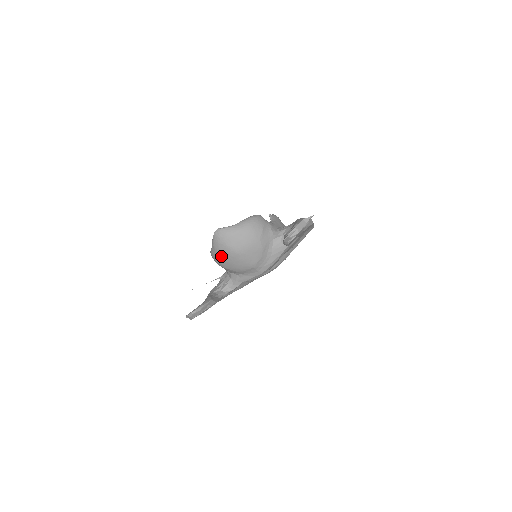
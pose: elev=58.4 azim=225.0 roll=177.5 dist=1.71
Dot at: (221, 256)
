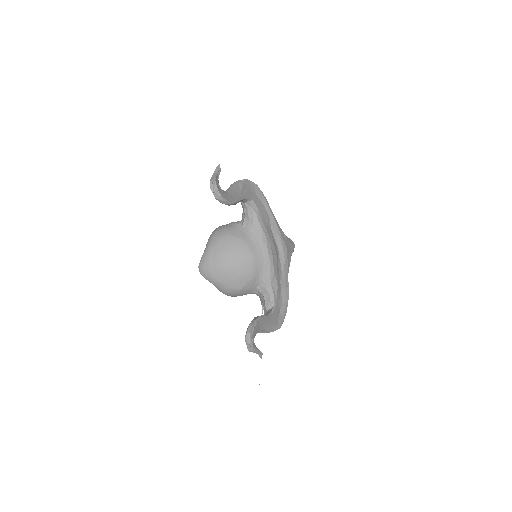
Dot at: (224, 281)
